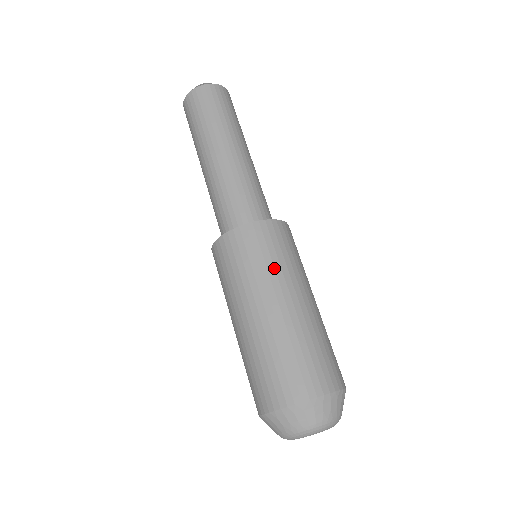
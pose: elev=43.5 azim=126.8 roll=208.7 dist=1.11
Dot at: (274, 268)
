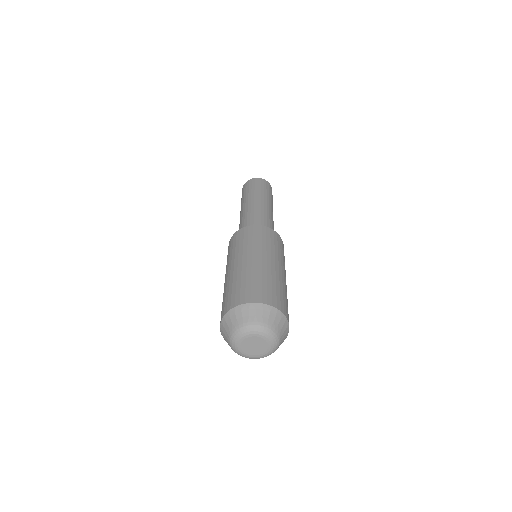
Dot at: (278, 252)
